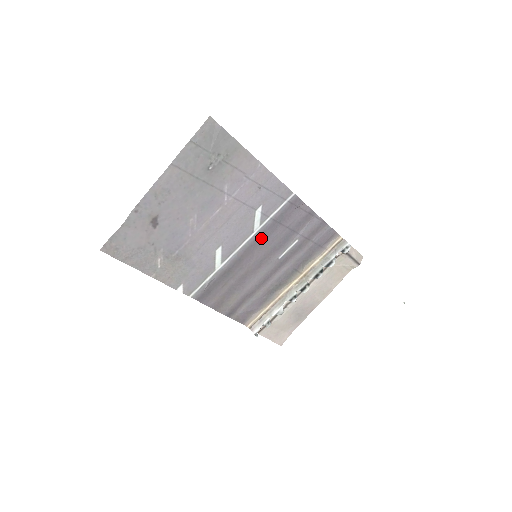
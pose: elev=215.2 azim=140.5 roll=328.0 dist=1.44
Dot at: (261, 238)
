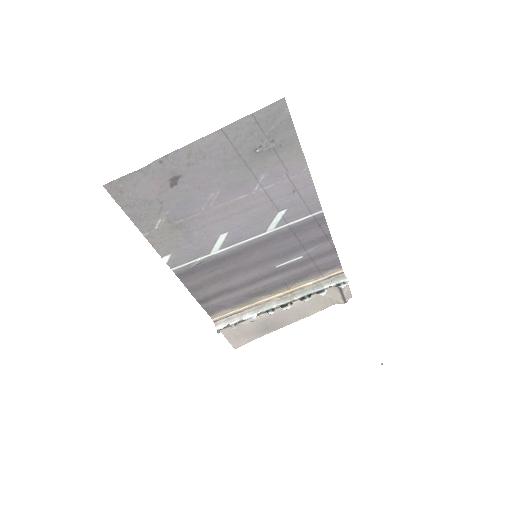
Dot at: (269, 241)
